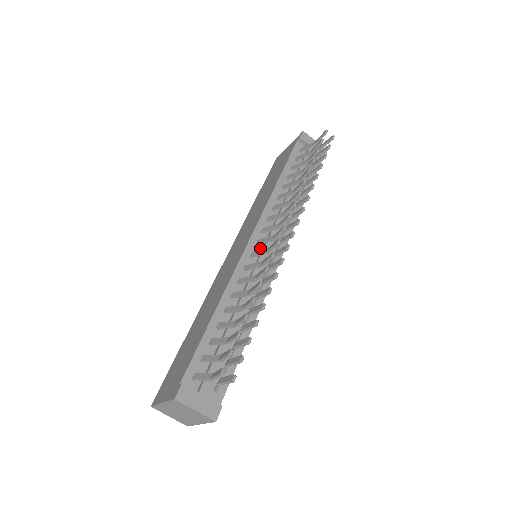
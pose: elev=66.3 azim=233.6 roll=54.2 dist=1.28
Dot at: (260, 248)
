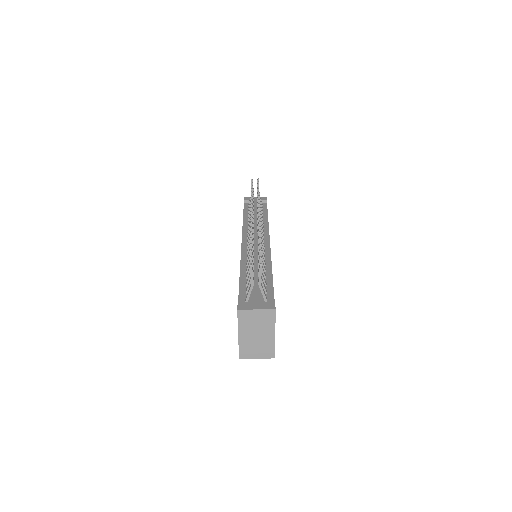
Dot at: occluded
